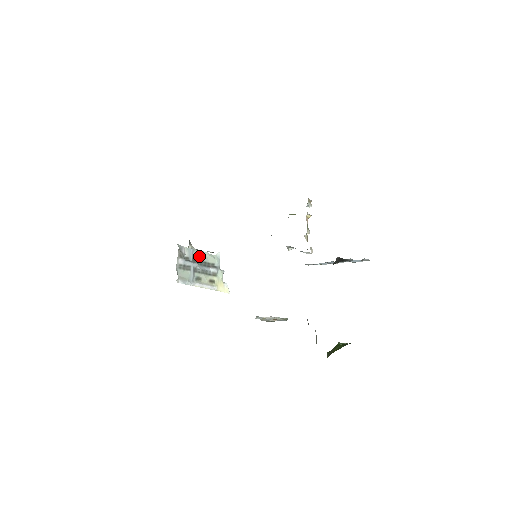
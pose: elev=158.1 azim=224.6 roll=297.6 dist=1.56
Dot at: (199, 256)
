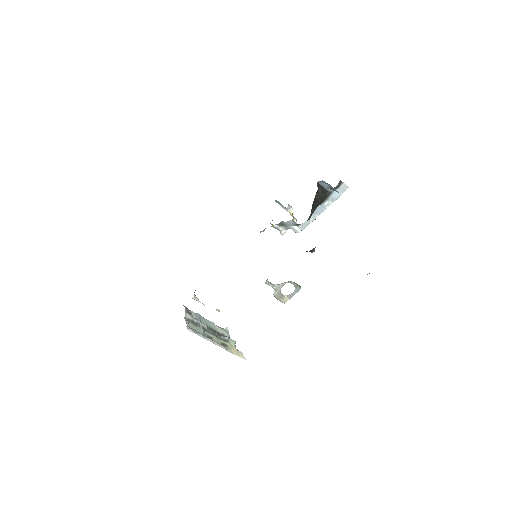
Dot at: (207, 323)
